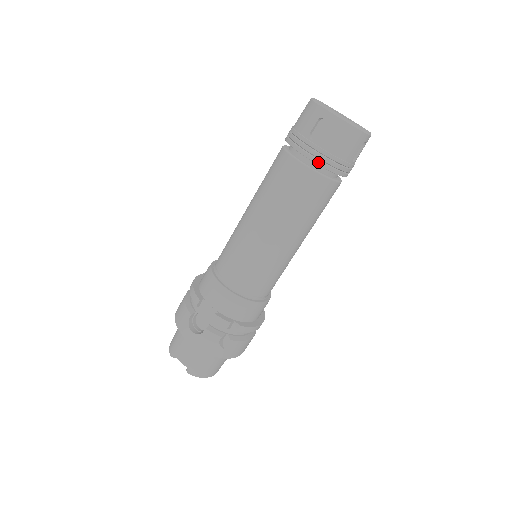
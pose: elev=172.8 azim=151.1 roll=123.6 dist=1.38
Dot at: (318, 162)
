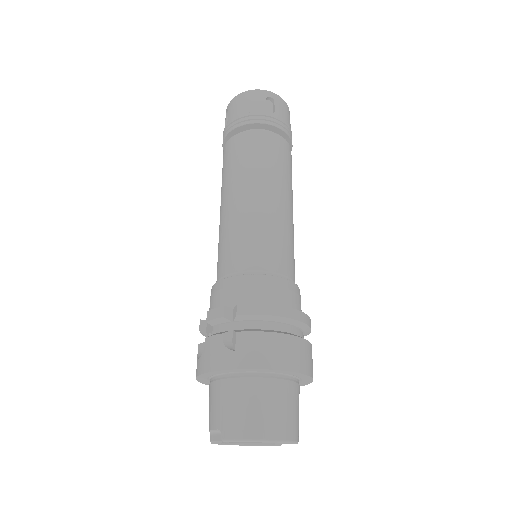
Dot at: (233, 128)
